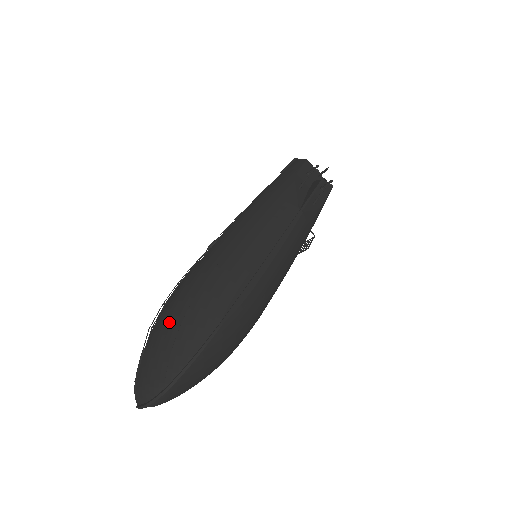
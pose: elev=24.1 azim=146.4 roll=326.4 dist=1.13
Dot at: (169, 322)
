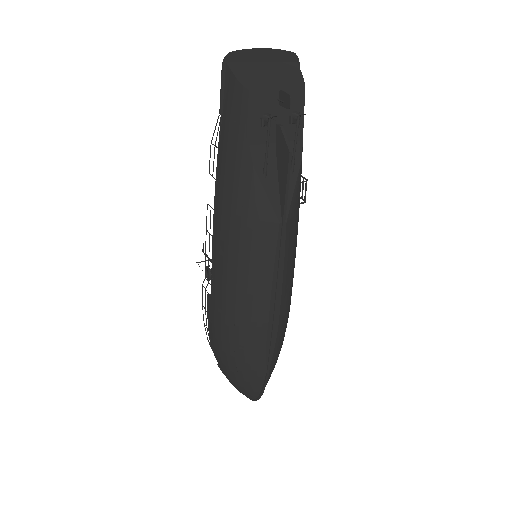
Dot at: (227, 369)
